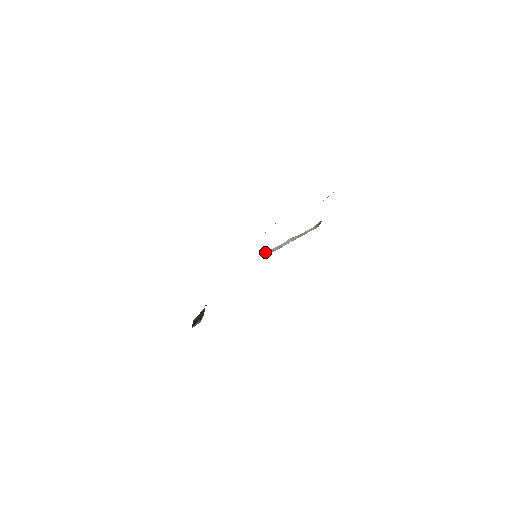
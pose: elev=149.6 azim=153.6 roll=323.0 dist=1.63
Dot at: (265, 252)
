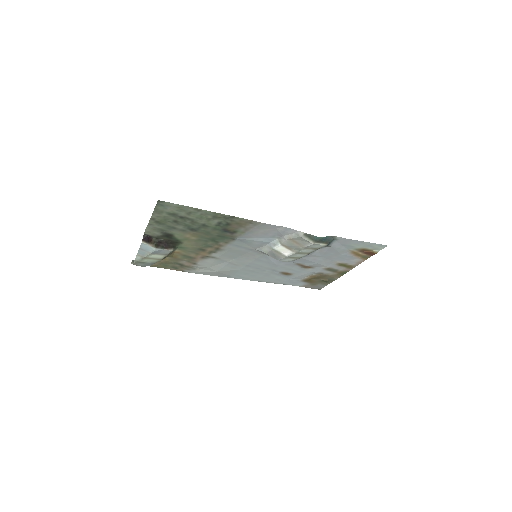
Dot at: (259, 249)
